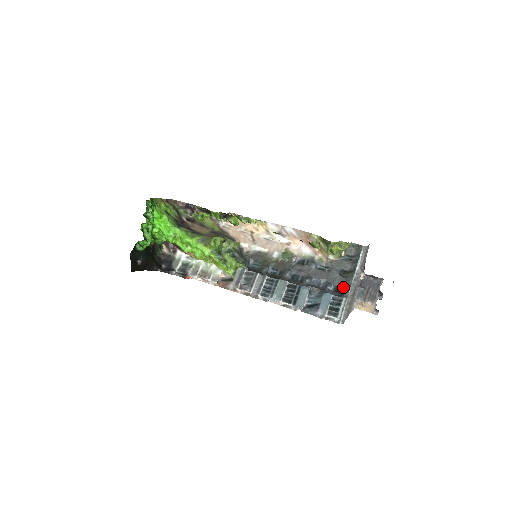
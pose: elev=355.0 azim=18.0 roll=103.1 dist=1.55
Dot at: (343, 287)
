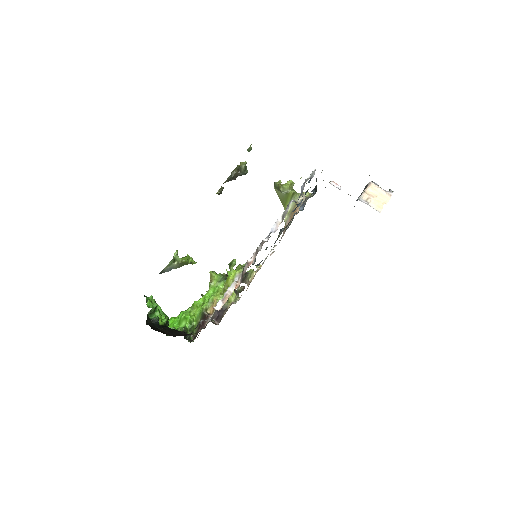
Dot at: occluded
